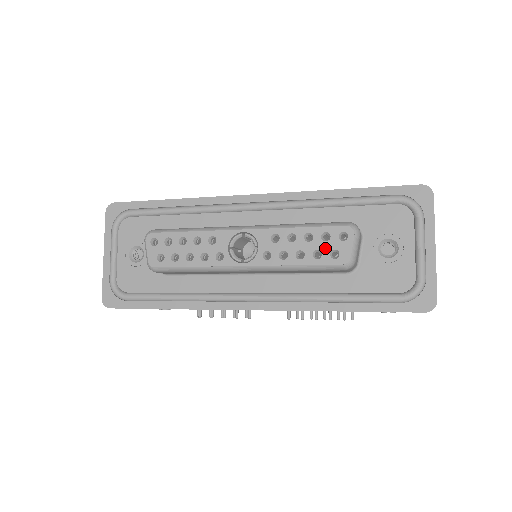
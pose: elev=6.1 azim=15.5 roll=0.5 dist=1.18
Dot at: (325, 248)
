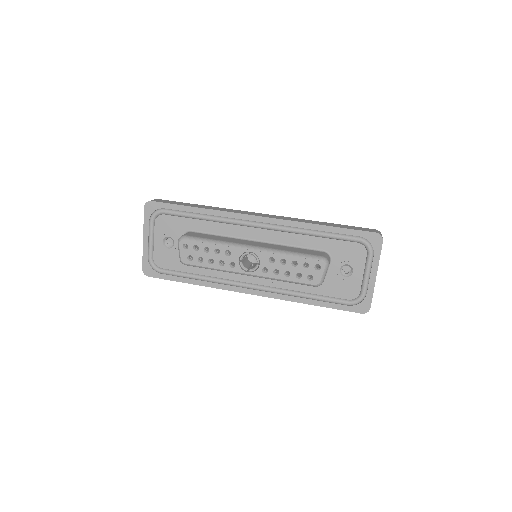
Dot at: (304, 273)
